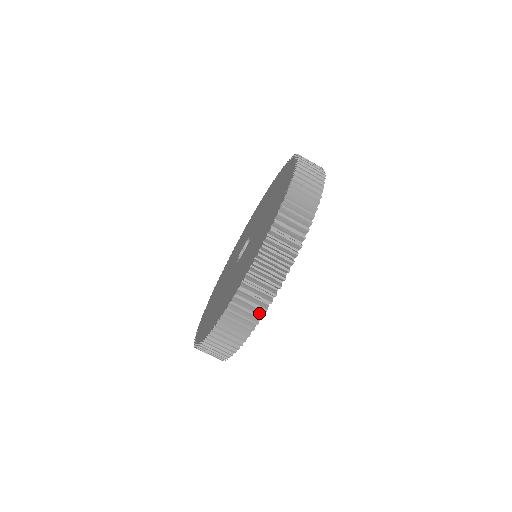
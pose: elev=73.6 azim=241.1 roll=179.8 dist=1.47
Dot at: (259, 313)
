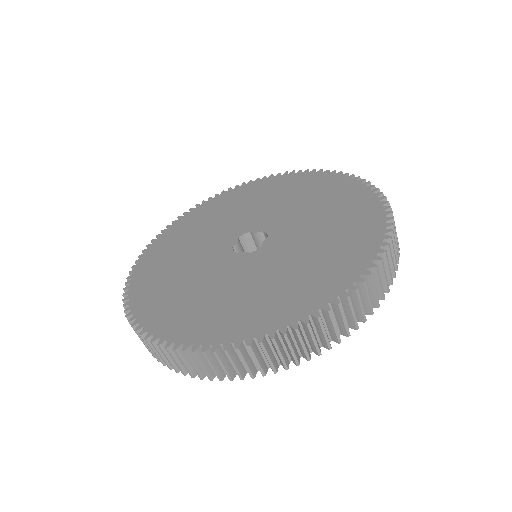
Dot at: (185, 370)
